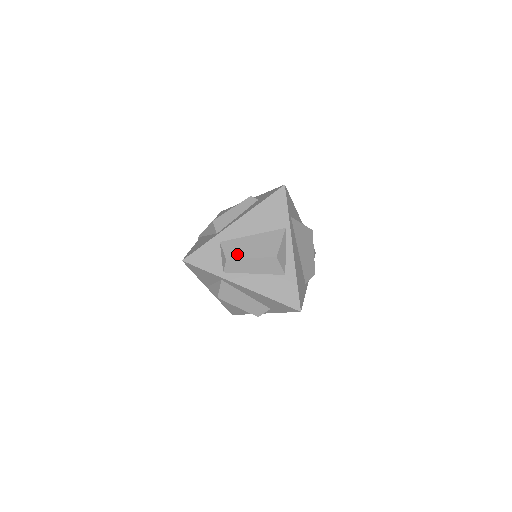
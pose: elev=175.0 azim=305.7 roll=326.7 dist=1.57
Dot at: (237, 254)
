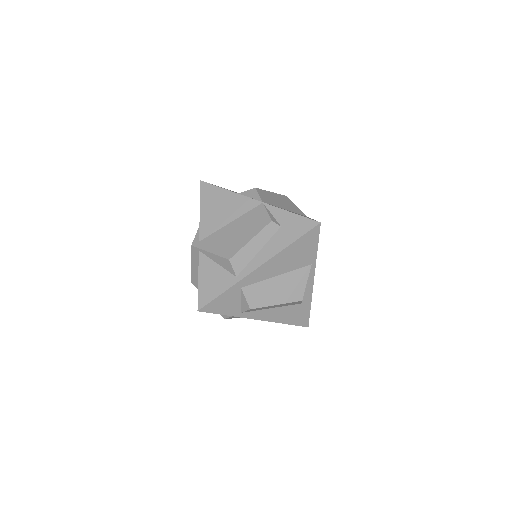
Dot at: (261, 302)
